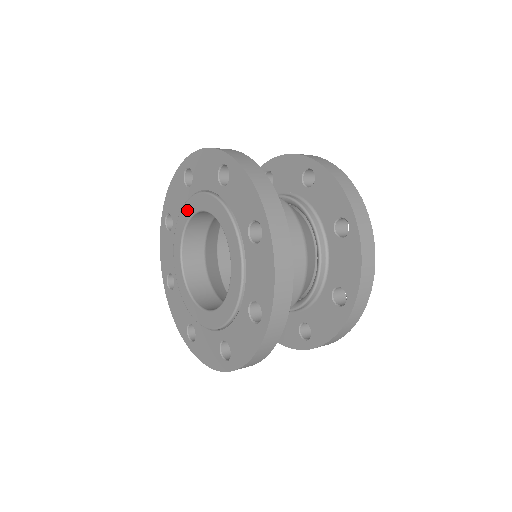
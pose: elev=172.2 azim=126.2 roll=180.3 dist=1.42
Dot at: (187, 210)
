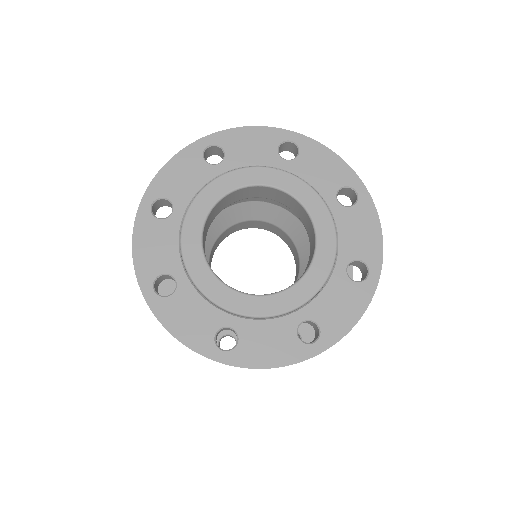
Dot at: (192, 229)
